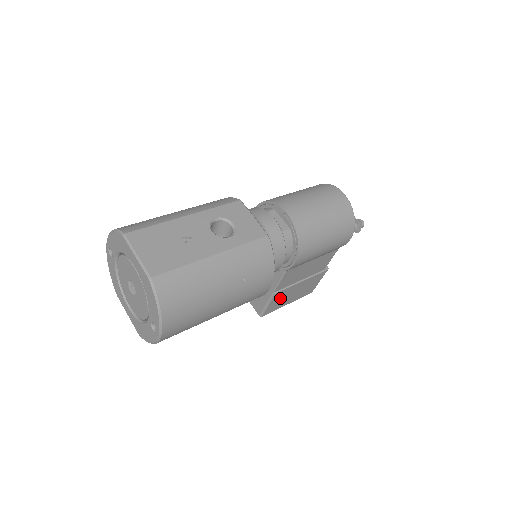
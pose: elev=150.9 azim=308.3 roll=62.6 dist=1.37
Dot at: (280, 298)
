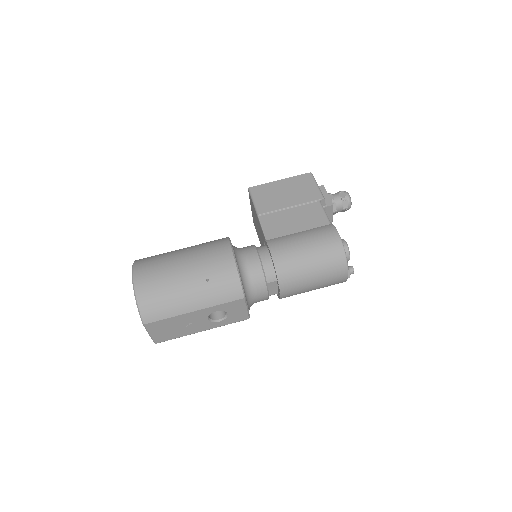
Dot at: occluded
